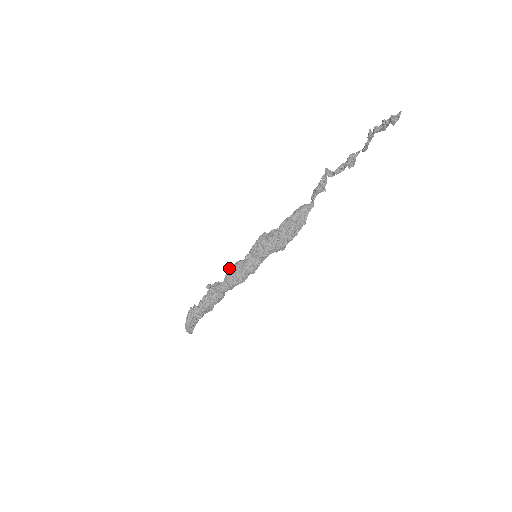
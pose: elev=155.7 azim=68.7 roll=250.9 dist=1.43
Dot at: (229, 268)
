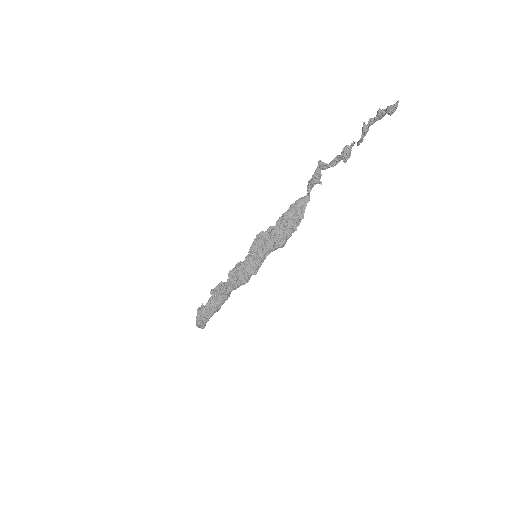
Dot at: (230, 271)
